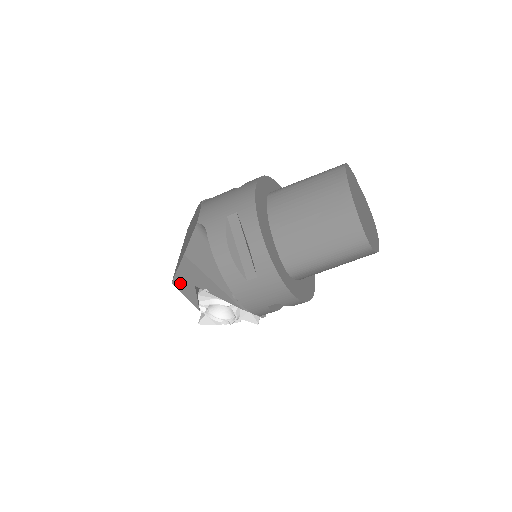
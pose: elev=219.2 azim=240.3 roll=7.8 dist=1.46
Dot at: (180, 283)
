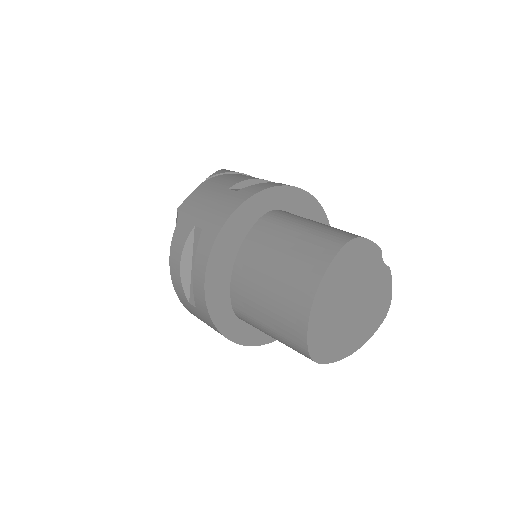
Dot at: occluded
